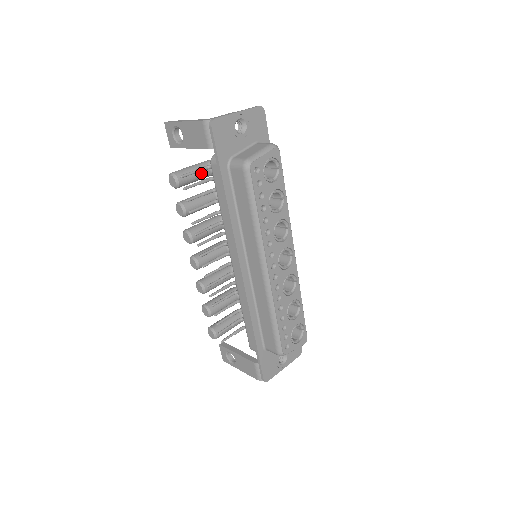
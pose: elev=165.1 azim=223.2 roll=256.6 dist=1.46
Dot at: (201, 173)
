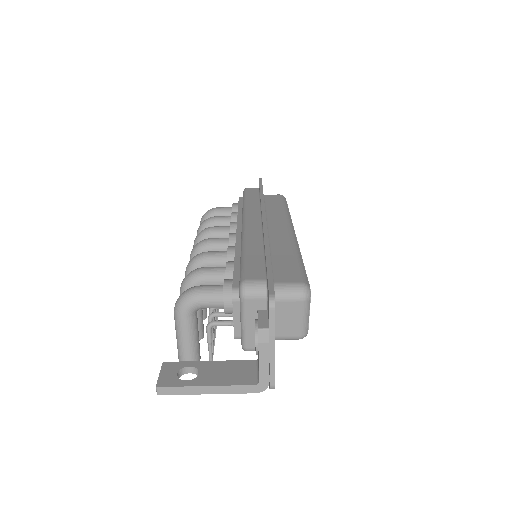
Dot at: (197, 326)
